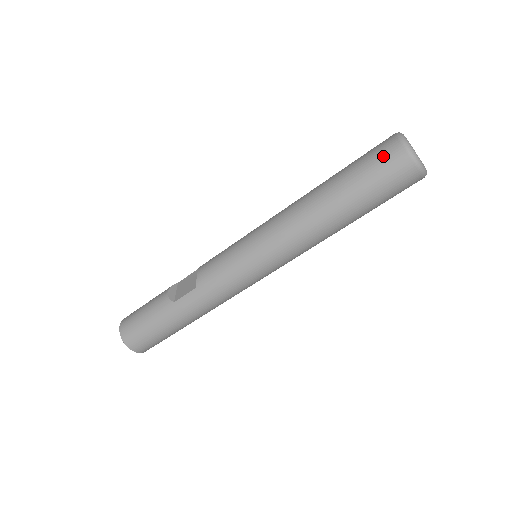
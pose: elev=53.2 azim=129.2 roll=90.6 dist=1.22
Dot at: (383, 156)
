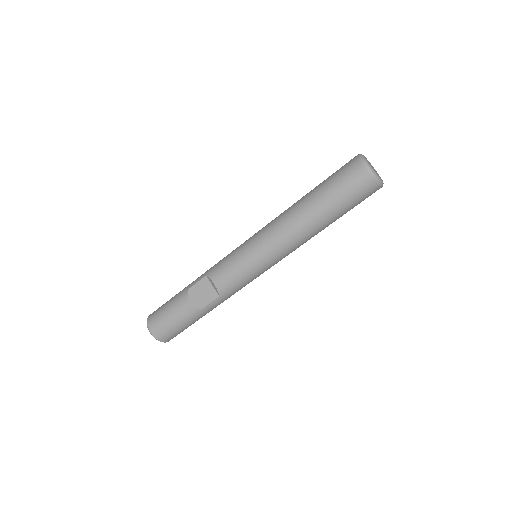
Dot at: (360, 187)
